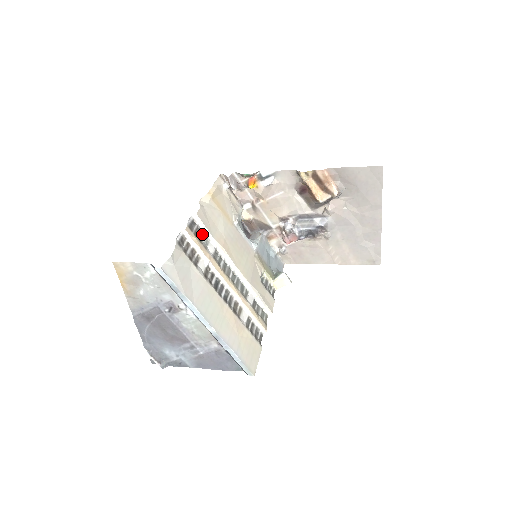
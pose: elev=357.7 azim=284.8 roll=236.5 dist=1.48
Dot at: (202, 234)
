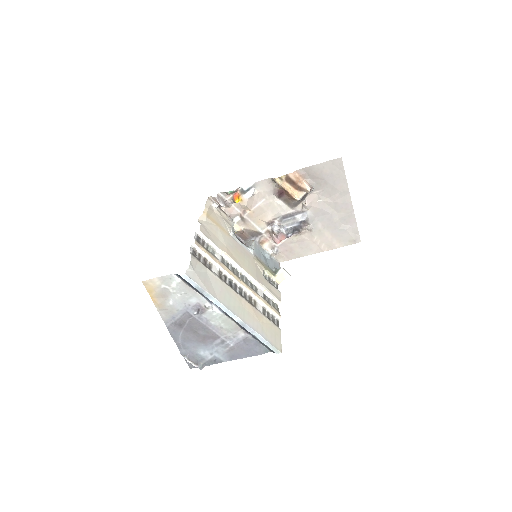
Dot at: (208, 246)
